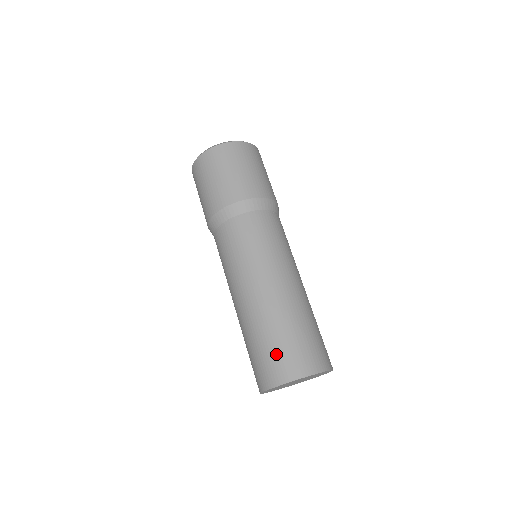
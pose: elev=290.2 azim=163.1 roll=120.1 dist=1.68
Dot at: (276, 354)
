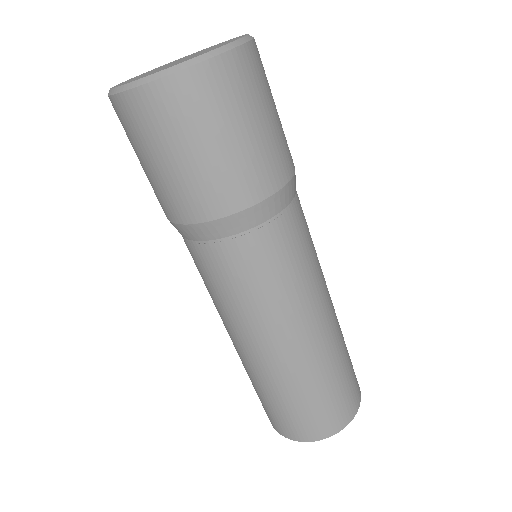
Dot at: (263, 405)
